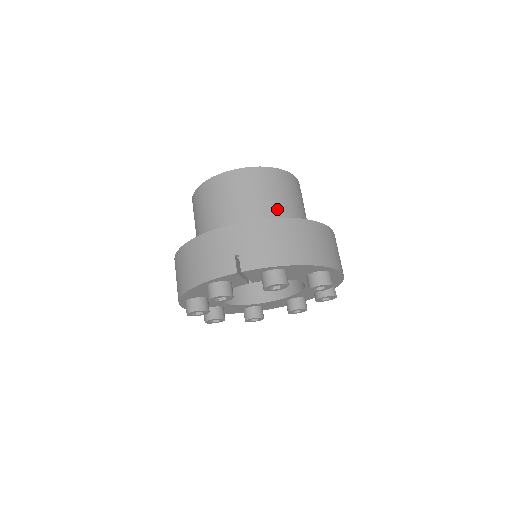
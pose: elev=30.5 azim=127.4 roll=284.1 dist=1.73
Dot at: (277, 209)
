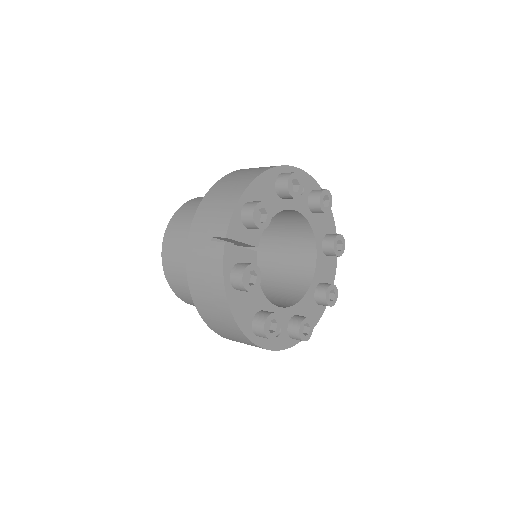
Dot at: occluded
